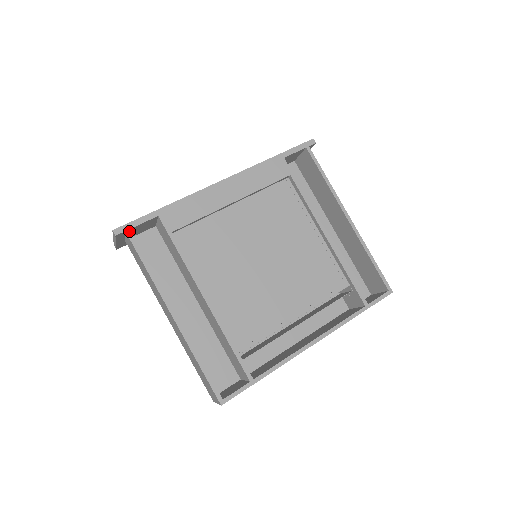
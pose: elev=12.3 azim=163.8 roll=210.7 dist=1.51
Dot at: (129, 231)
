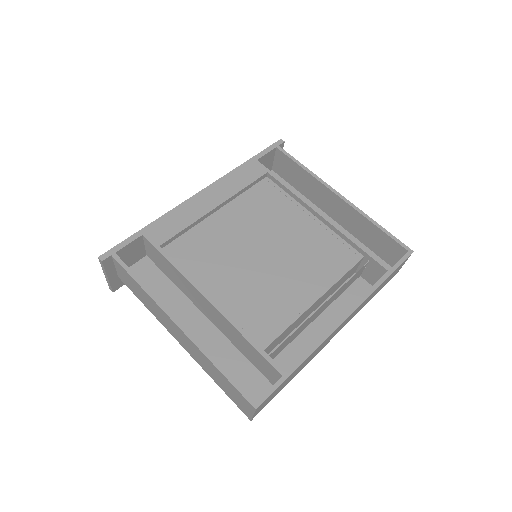
Dot at: (115, 254)
